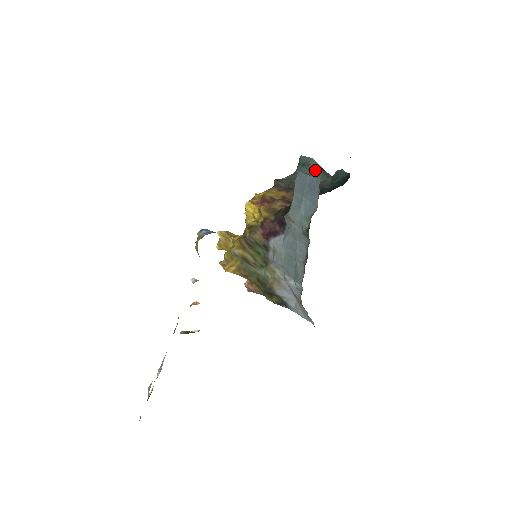
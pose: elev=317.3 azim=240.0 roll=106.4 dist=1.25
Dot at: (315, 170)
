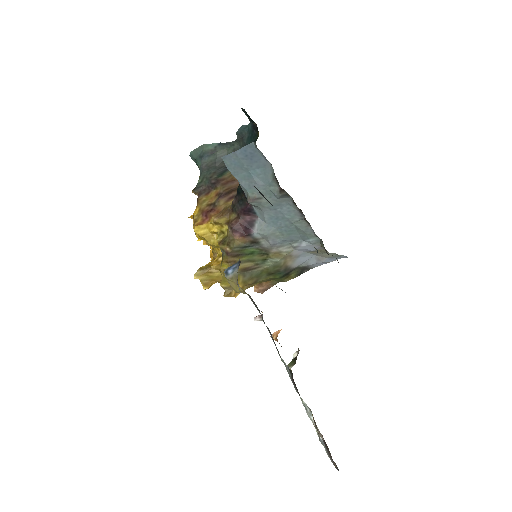
Dot at: (216, 151)
